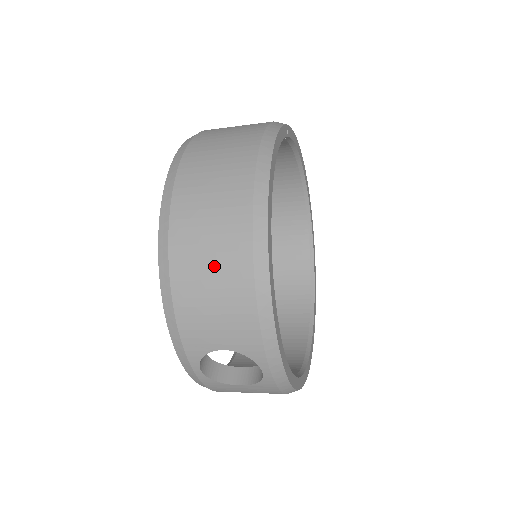
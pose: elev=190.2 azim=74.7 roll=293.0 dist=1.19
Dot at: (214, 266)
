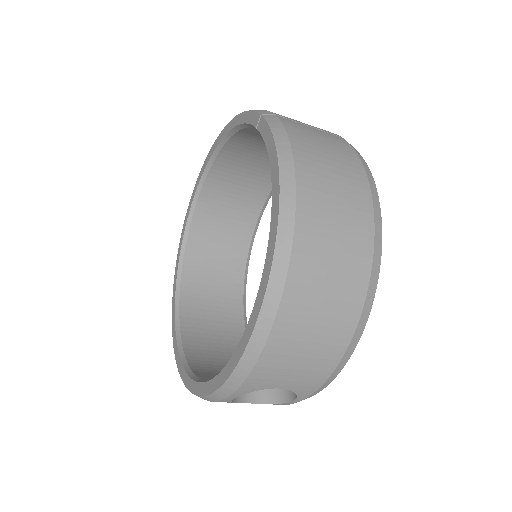
Dot at: (322, 322)
